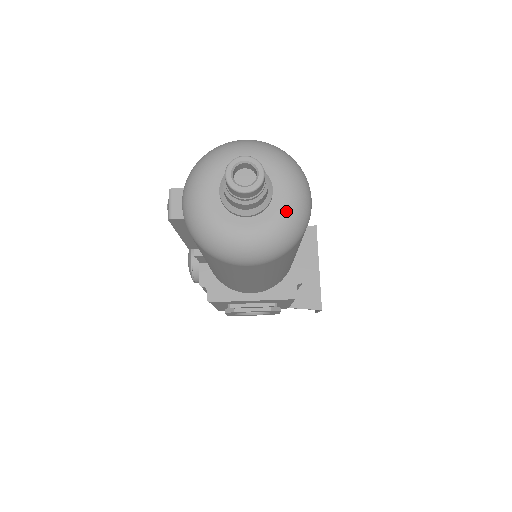
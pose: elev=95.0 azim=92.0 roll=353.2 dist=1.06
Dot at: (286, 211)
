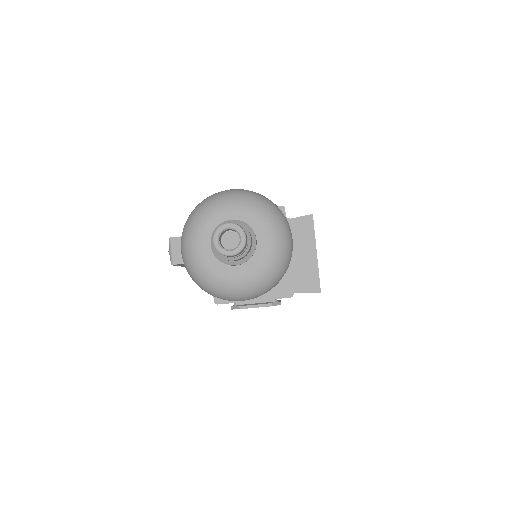
Dot at: (269, 258)
